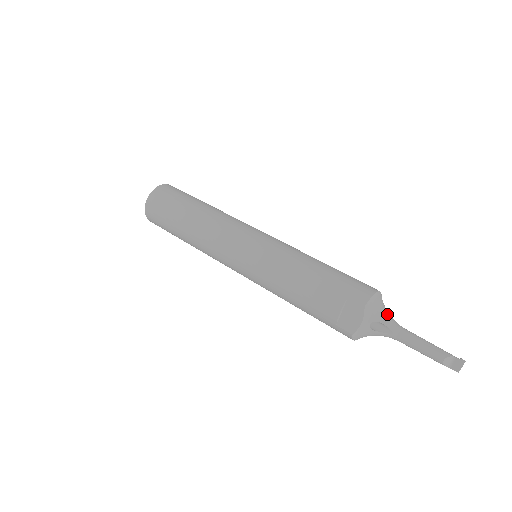
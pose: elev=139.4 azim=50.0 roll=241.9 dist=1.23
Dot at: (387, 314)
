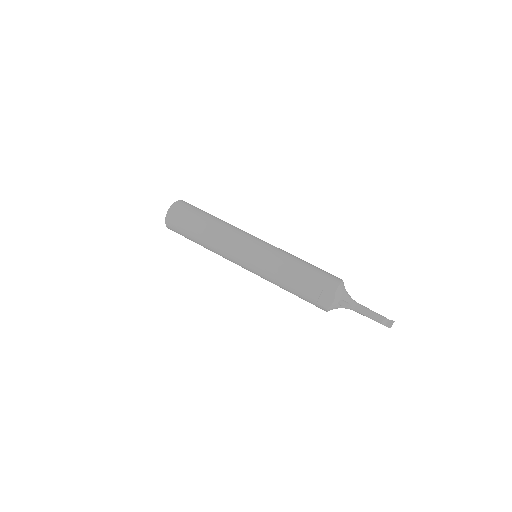
Dot at: (348, 295)
